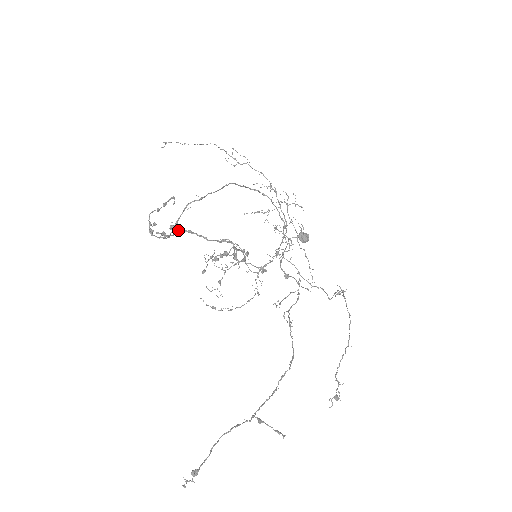
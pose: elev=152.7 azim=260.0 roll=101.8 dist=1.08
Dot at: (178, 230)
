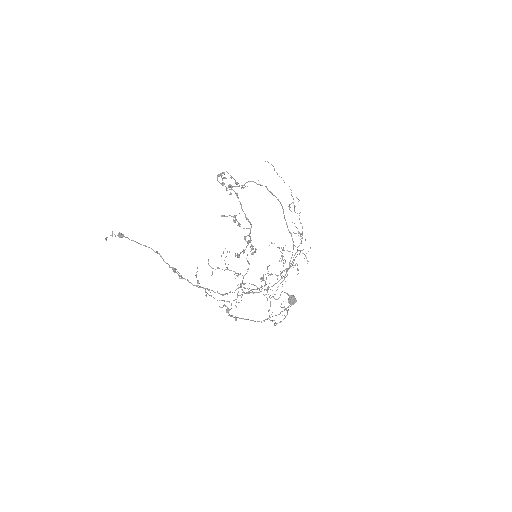
Dot at: (232, 189)
